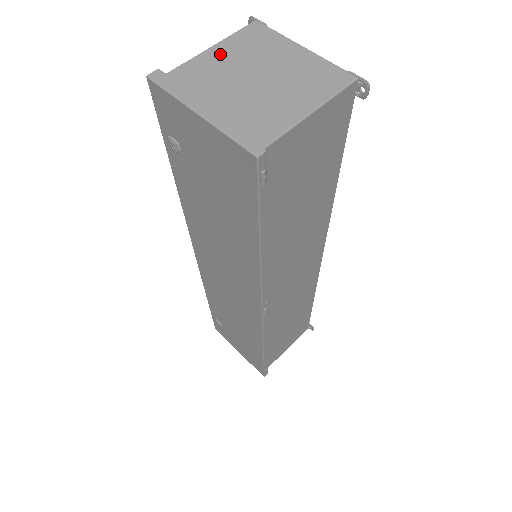
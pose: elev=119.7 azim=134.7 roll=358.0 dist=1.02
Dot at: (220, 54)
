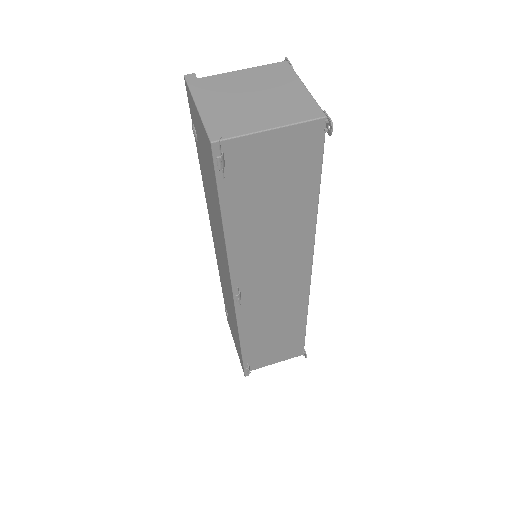
Dot at: (244, 75)
